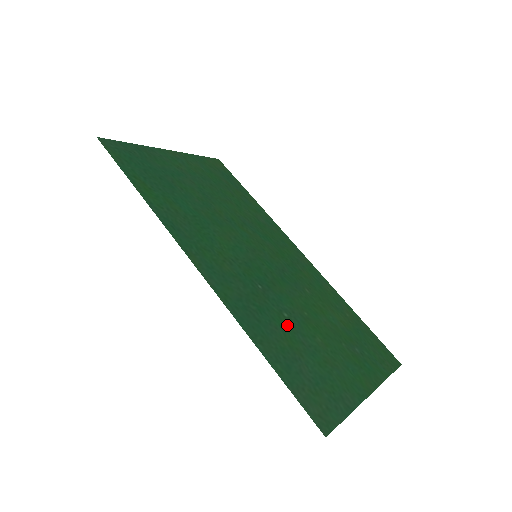
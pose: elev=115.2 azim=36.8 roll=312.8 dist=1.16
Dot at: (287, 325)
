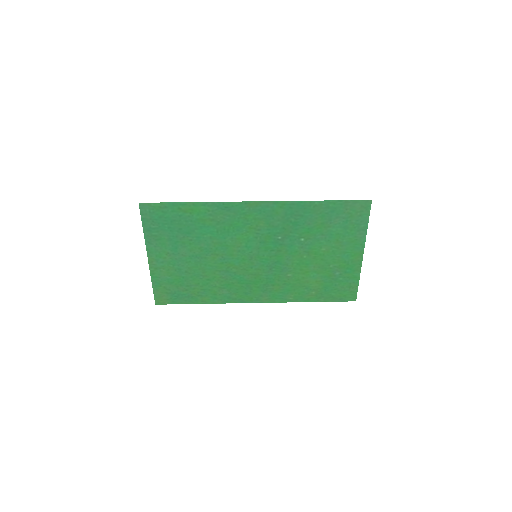
Dot at: (309, 234)
